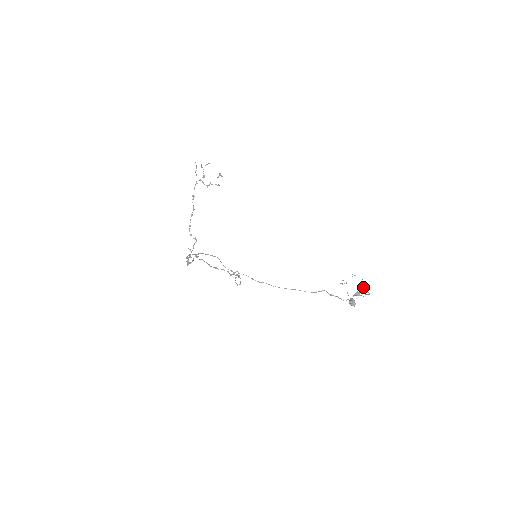
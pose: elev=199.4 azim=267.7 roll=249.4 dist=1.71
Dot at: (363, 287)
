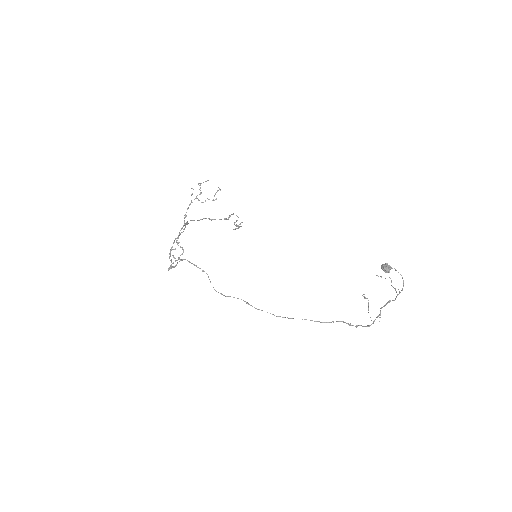
Dot at: (393, 287)
